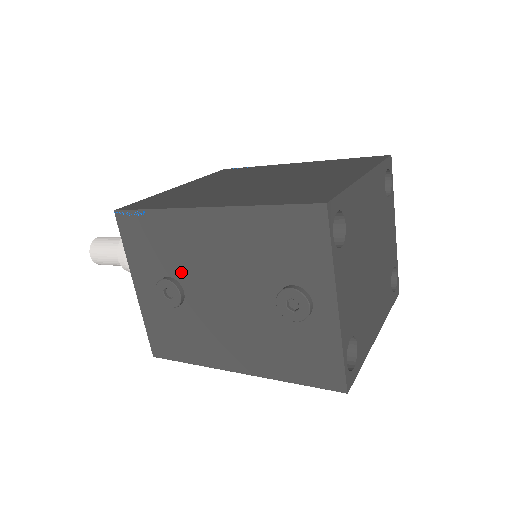
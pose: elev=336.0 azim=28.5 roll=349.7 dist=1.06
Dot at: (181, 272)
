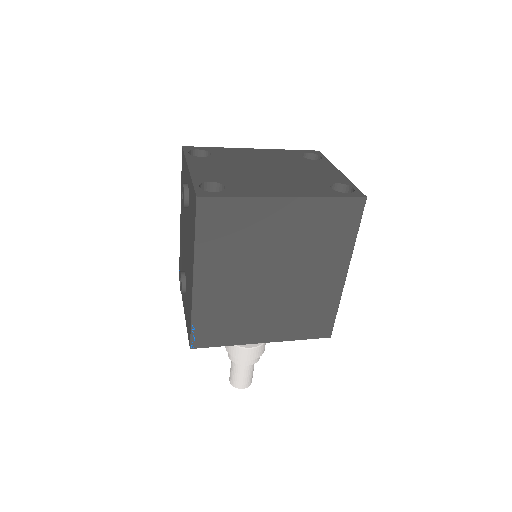
Dot at: occluded
